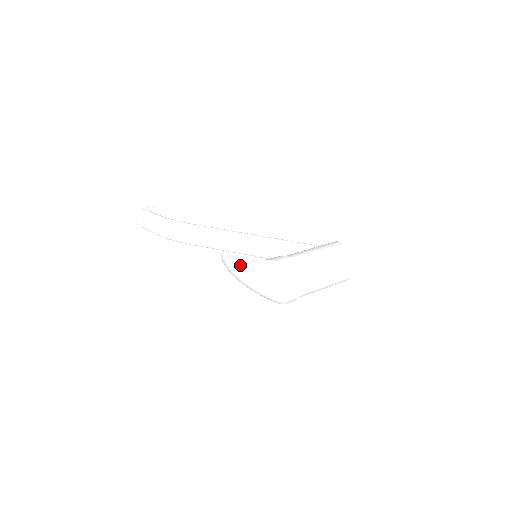
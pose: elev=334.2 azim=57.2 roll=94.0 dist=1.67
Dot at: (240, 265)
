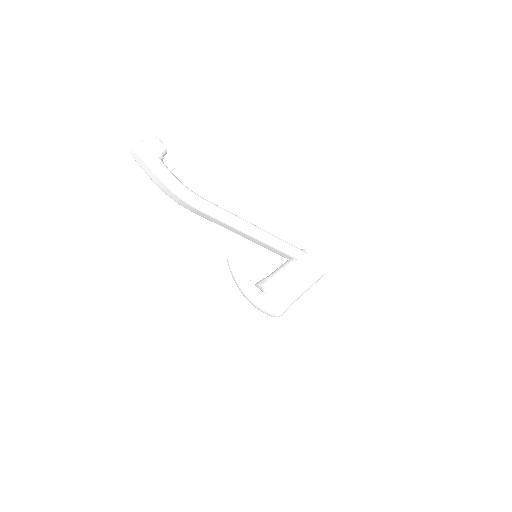
Dot at: (249, 289)
